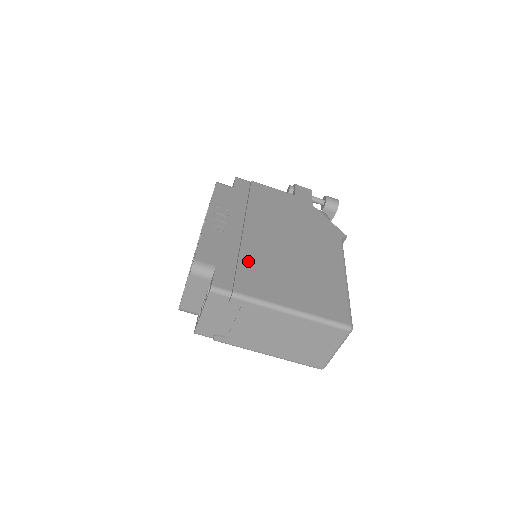
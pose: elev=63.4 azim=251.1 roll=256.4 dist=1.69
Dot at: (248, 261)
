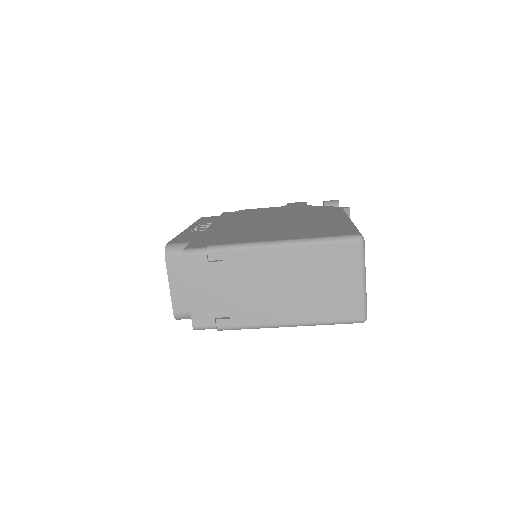
Dot at: (229, 233)
